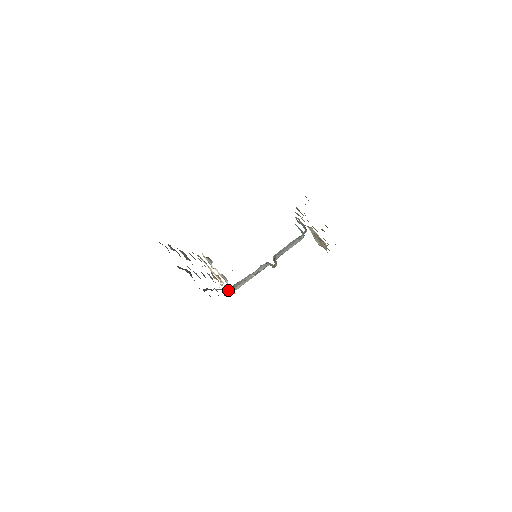
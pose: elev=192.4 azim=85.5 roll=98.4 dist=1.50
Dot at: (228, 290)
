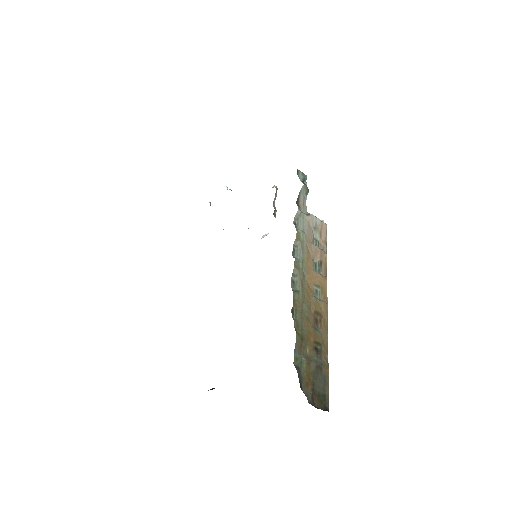
Dot at: occluded
